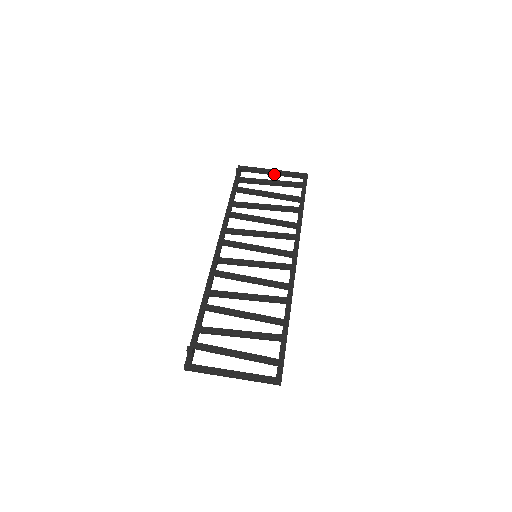
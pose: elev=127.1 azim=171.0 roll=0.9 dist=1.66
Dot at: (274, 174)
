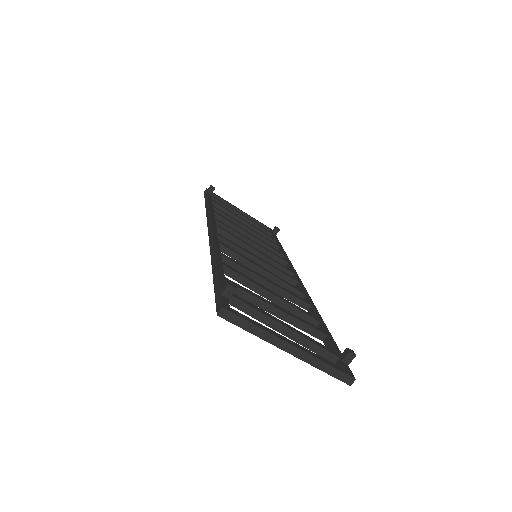
Dot at: occluded
